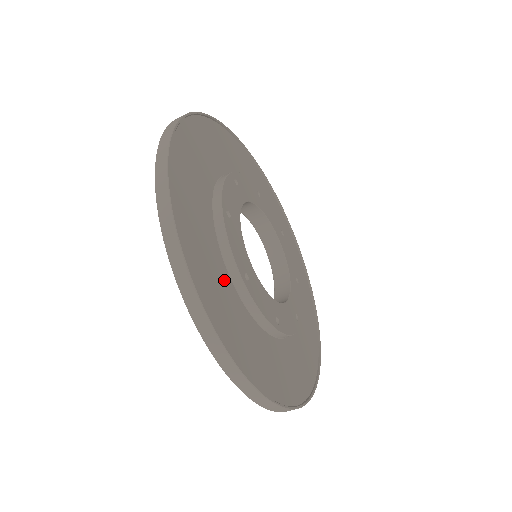
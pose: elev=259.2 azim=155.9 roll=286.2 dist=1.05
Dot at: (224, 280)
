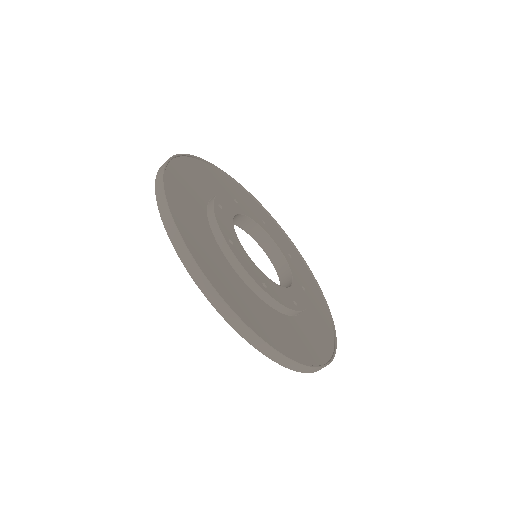
Dot at: (252, 298)
